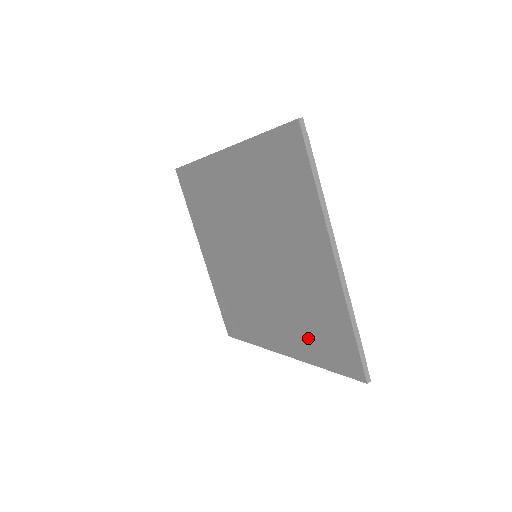
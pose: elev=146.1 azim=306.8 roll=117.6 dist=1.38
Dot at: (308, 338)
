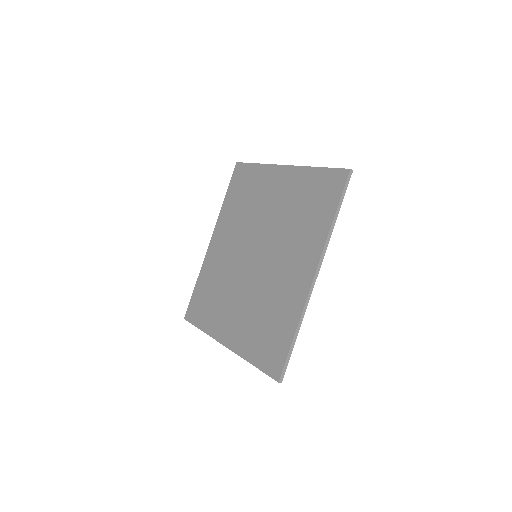
Dot at: (312, 223)
